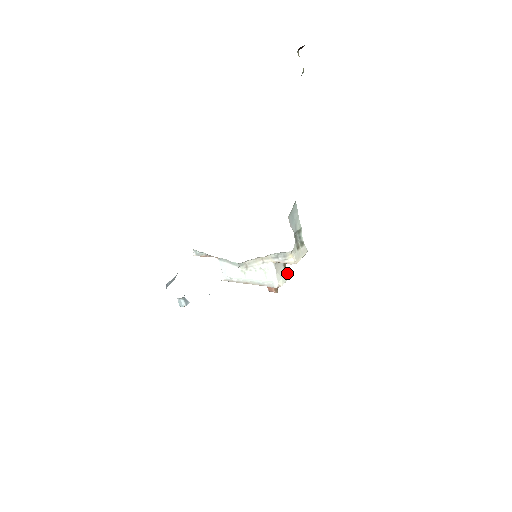
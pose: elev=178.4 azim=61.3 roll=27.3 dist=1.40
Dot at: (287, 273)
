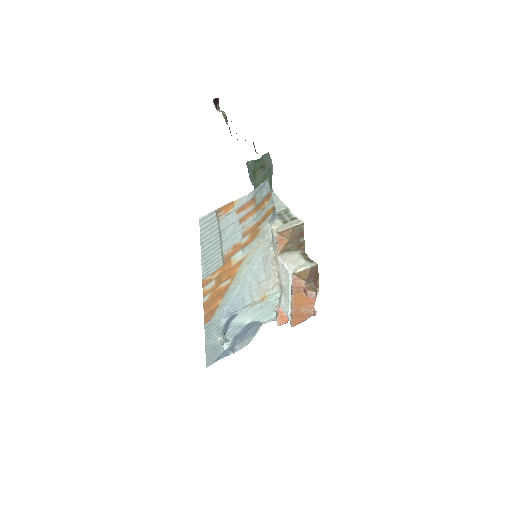
Dot at: (310, 263)
